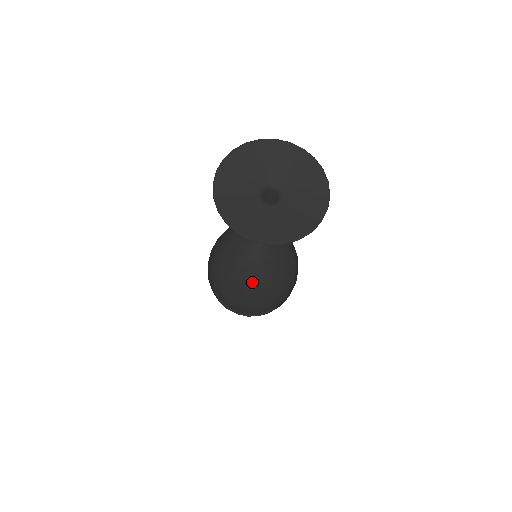
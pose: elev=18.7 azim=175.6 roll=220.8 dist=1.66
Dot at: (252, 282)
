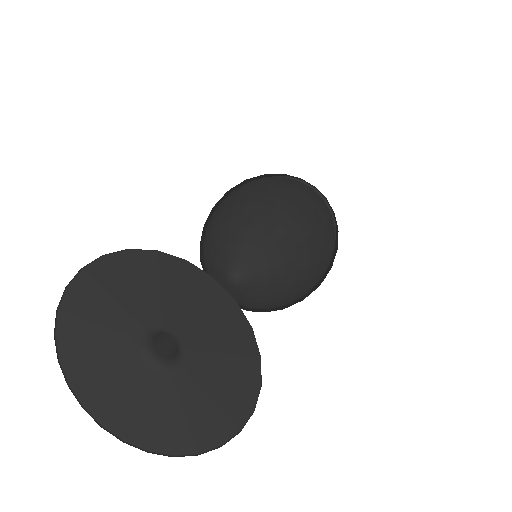
Dot at: (254, 307)
